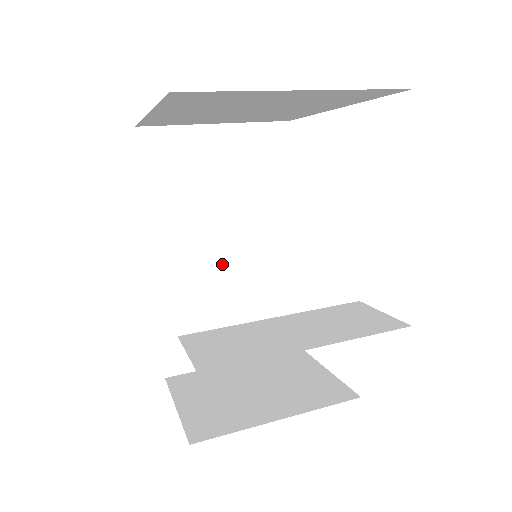
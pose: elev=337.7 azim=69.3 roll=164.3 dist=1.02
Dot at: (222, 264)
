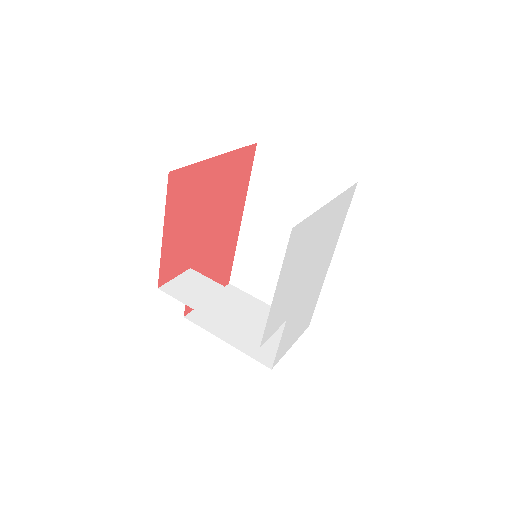
Dot at: (279, 246)
